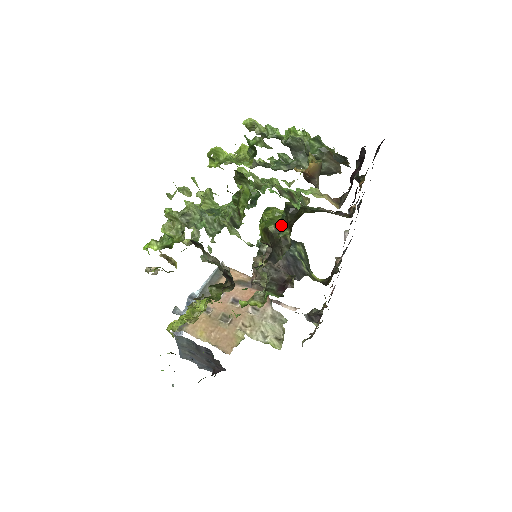
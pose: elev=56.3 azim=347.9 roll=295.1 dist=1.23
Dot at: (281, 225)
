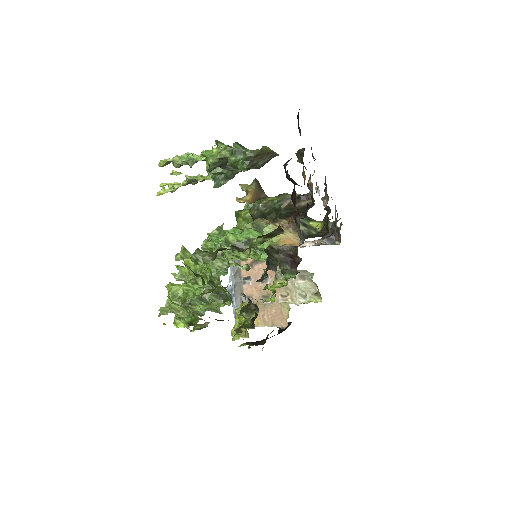
Dot at: occluded
